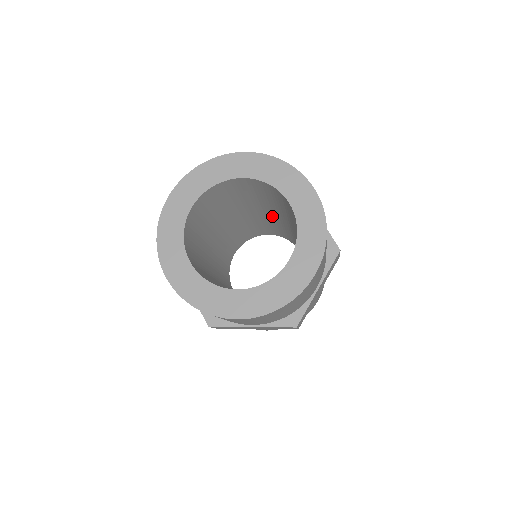
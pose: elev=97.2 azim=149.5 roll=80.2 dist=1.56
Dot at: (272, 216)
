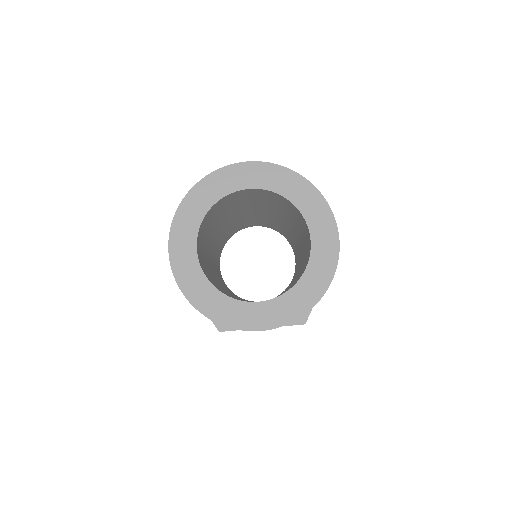
Dot at: (299, 244)
